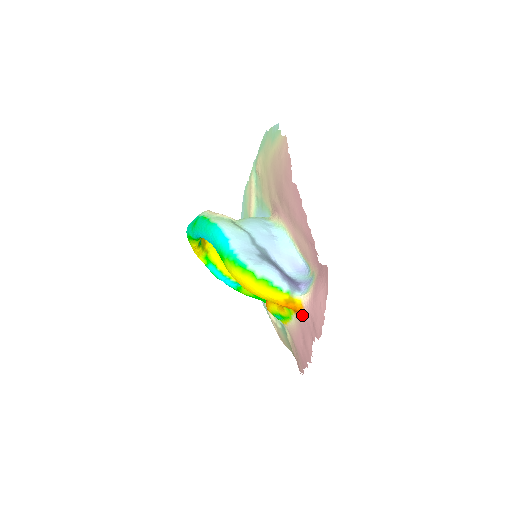
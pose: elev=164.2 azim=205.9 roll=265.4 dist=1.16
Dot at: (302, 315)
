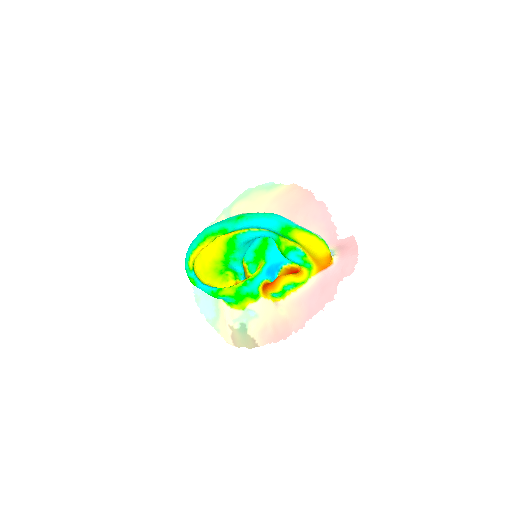
Dot at: (329, 270)
